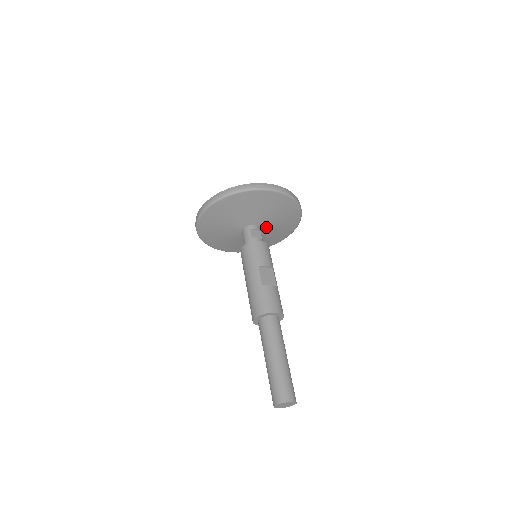
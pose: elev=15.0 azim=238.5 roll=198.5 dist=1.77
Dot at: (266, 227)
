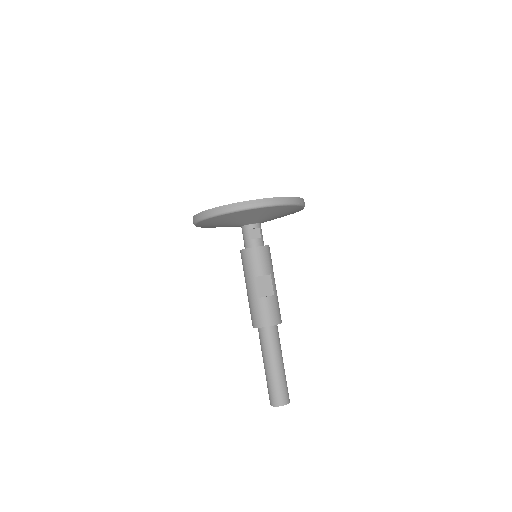
Dot at: (266, 220)
